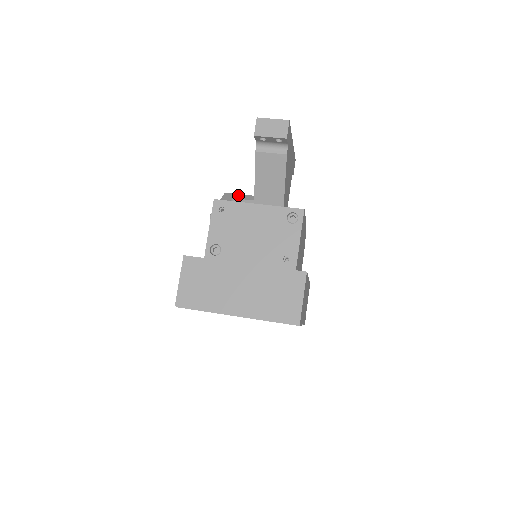
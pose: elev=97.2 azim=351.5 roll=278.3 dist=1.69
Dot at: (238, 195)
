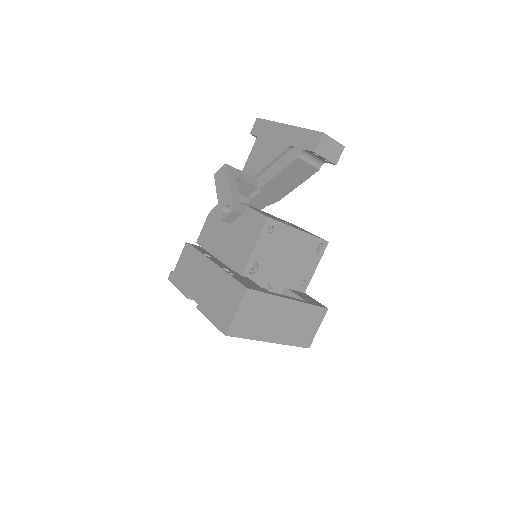
Dot at: (239, 172)
